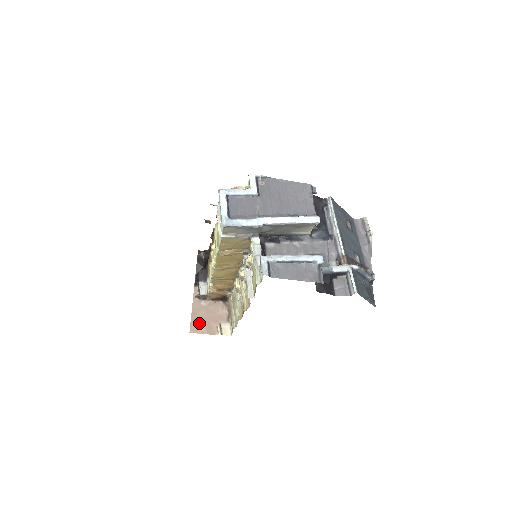
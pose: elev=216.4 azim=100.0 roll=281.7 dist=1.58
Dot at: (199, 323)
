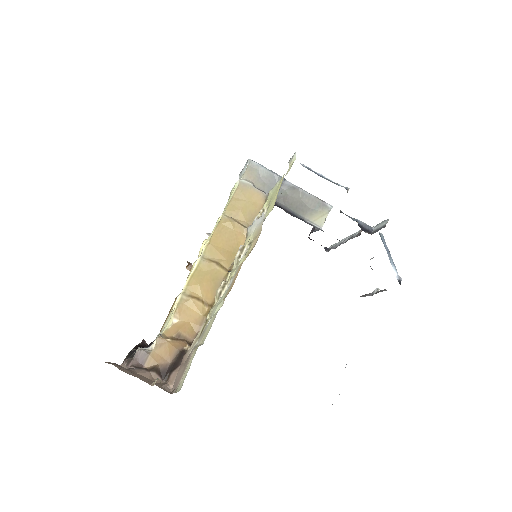
Dot at: (123, 368)
